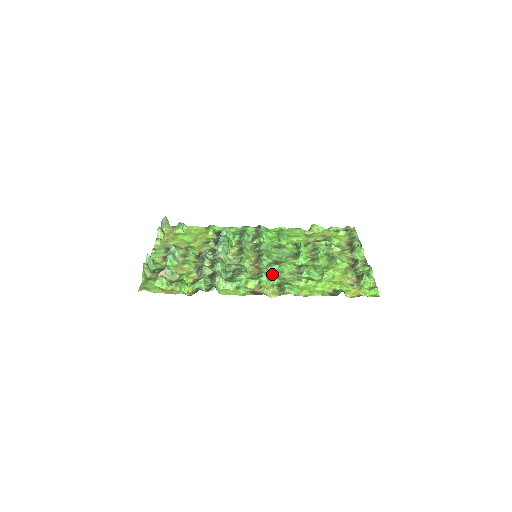
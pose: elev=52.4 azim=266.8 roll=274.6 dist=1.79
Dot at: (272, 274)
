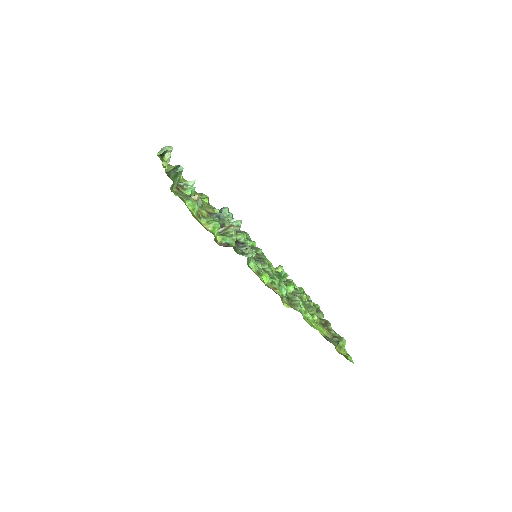
Dot at: occluded
